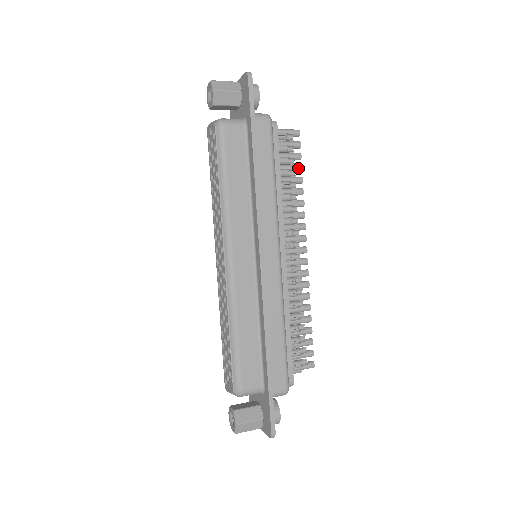
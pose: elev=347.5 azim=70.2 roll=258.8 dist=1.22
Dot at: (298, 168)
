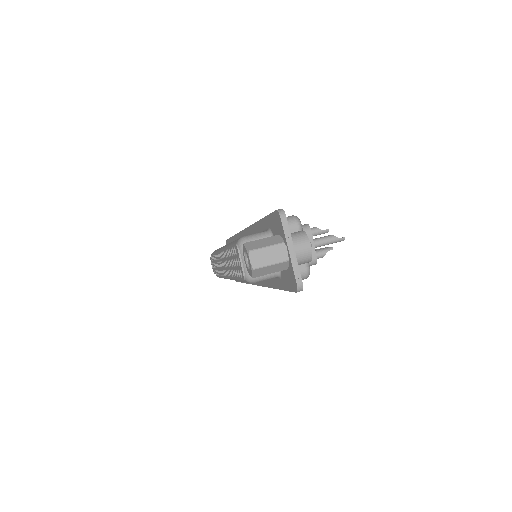
Dot at: occluded
